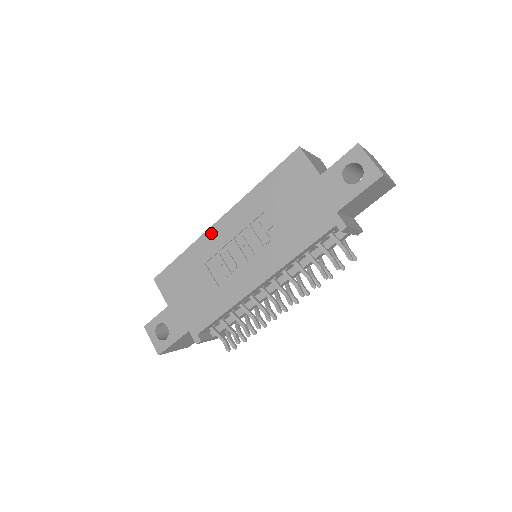
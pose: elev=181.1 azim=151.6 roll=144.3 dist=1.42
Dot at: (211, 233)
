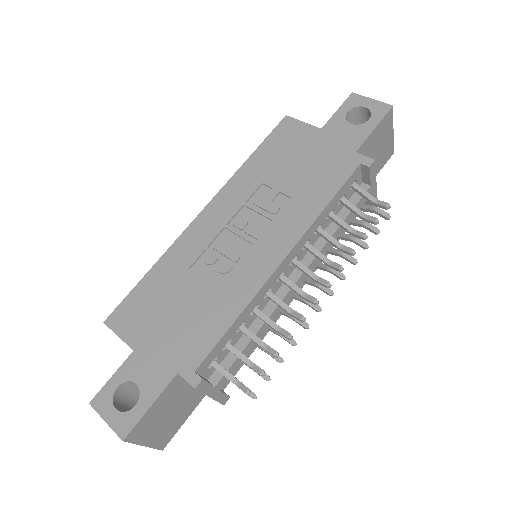
Dot at: (191, 230)
